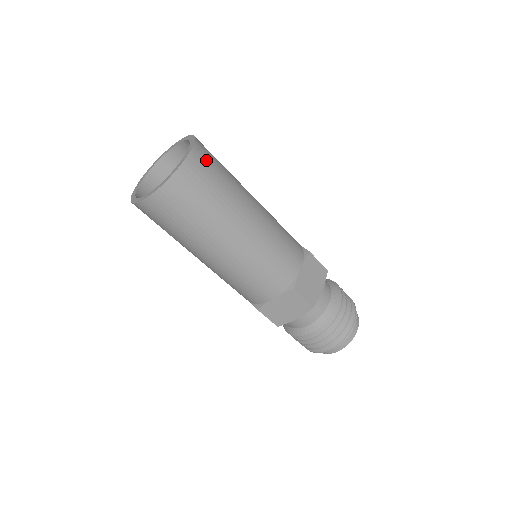
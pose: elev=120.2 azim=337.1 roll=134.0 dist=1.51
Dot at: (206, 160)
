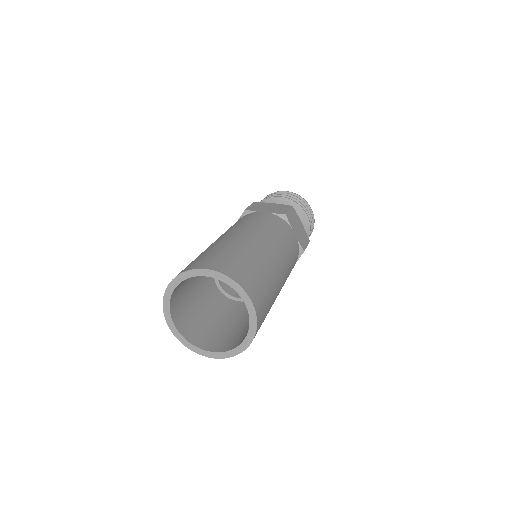
Dot at: (247, 278)
